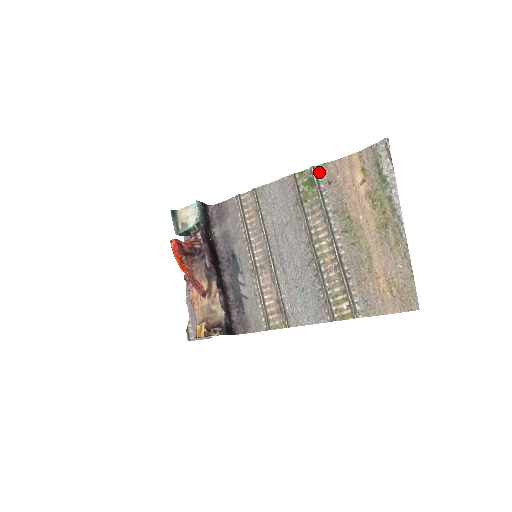
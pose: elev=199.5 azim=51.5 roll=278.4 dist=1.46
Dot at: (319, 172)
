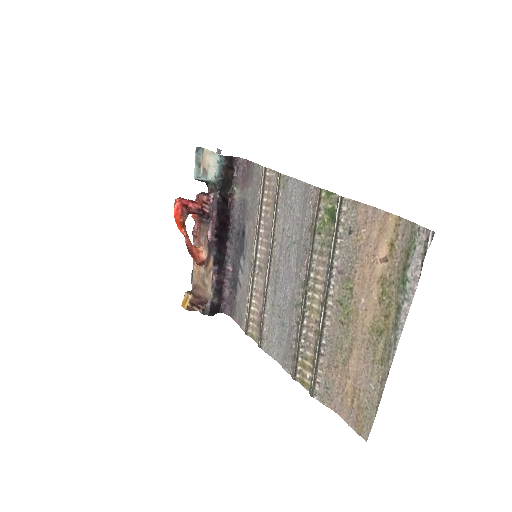
Dot at: (345, 209)
